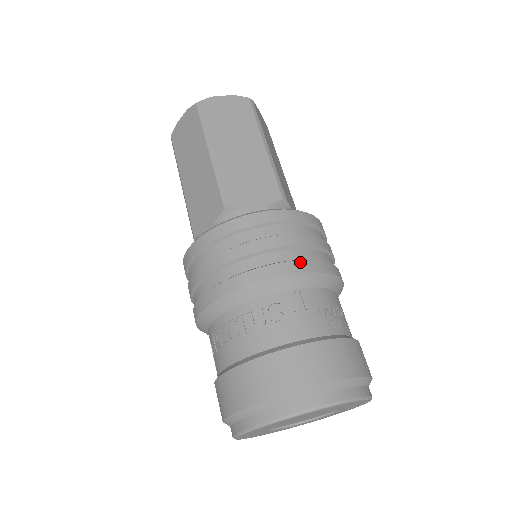
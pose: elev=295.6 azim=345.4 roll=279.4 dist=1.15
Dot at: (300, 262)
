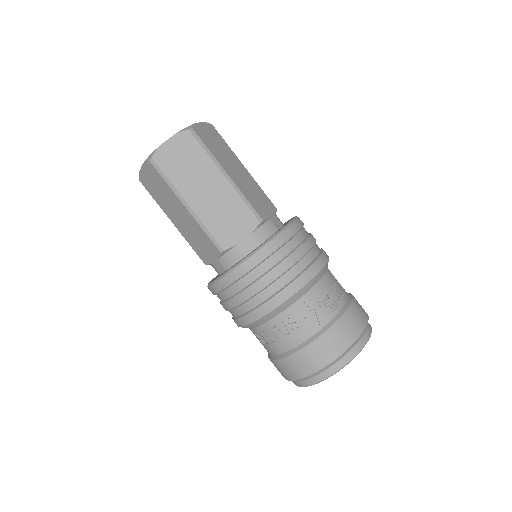
Dot at: (295, 282)
